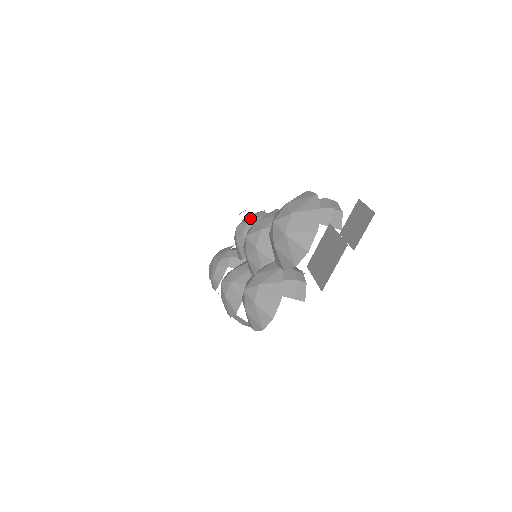
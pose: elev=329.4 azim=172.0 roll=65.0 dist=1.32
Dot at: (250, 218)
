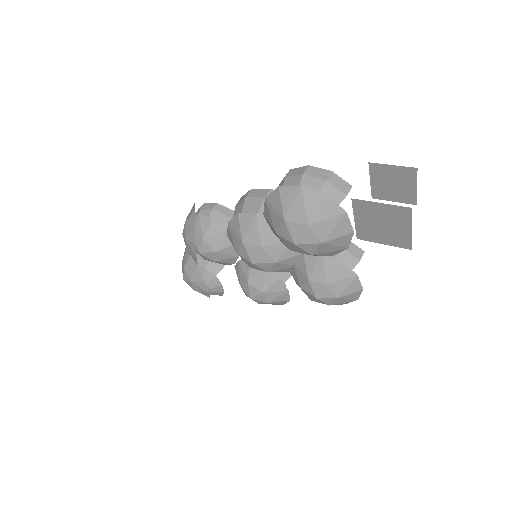
Dot at: (202, 236)
